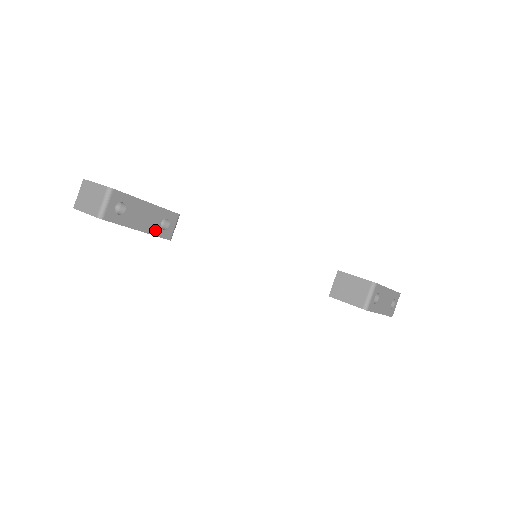
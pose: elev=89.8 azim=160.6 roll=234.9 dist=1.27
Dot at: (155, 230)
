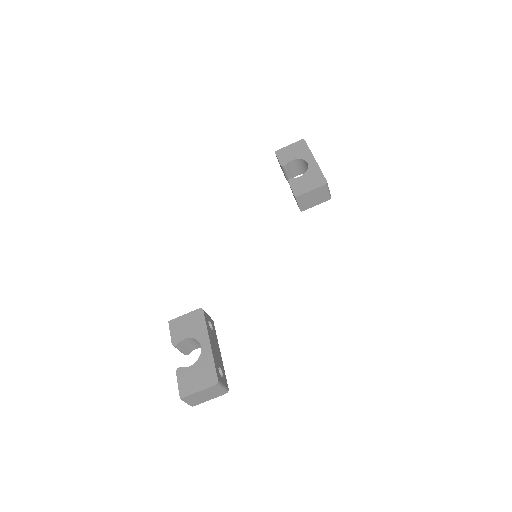
Dot at: (215, 336)
